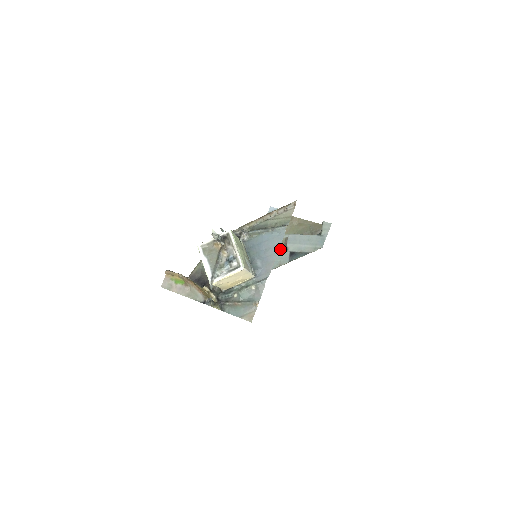
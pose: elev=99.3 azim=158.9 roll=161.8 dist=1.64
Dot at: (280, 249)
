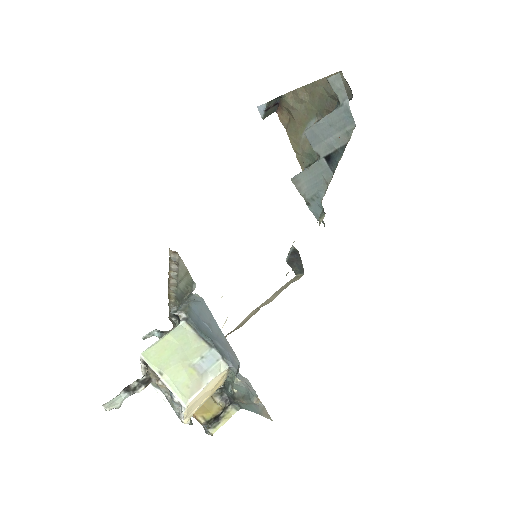
Dot at: occluded
